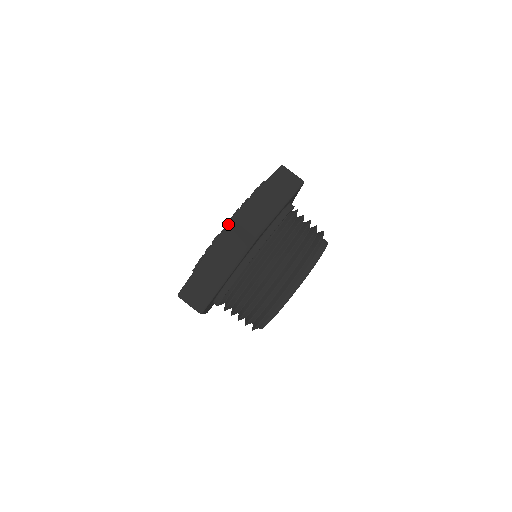
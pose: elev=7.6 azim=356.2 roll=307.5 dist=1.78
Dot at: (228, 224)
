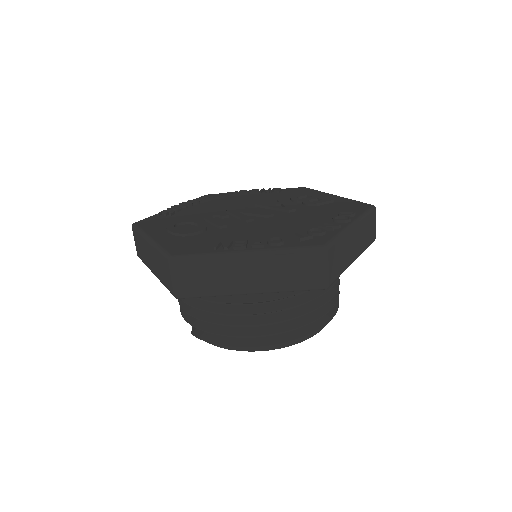
Dot at: (315, 249)
